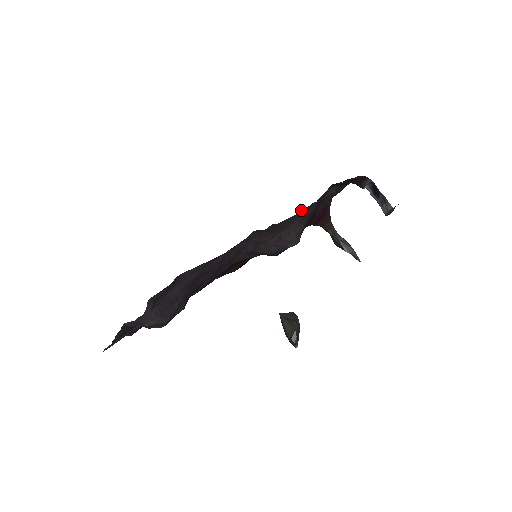
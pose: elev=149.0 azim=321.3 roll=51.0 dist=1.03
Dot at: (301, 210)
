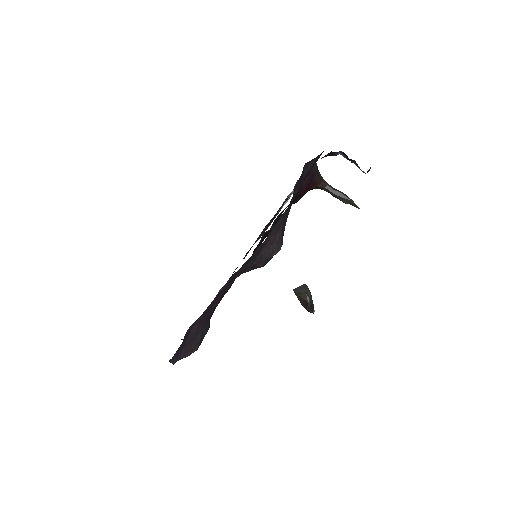
Dot at: (269, 232)
